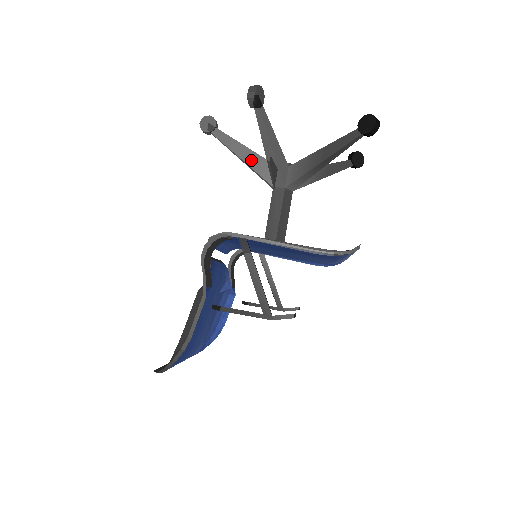
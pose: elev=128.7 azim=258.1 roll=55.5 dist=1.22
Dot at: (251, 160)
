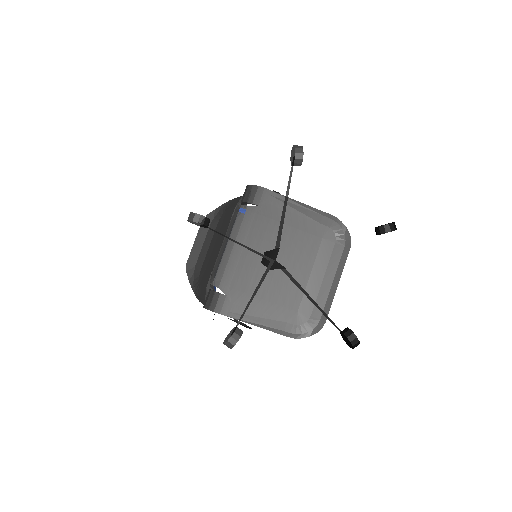
Dot at: (249, 249)
